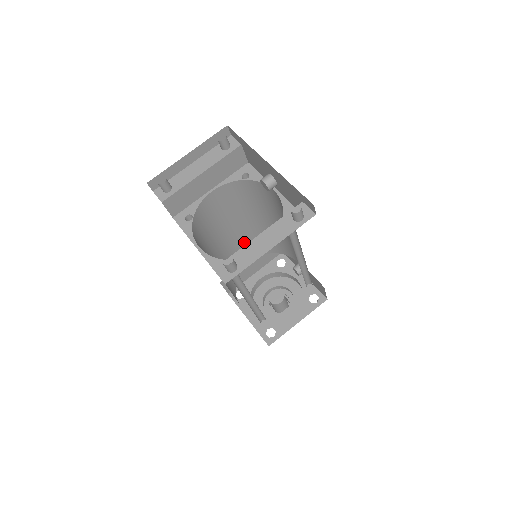
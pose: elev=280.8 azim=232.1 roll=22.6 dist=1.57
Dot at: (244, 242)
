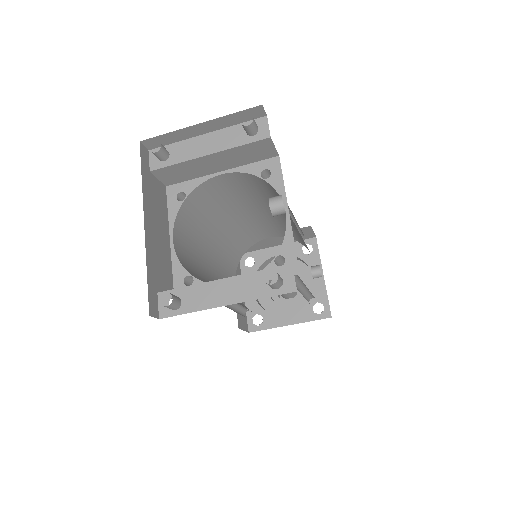
Dot at: (263, 222)
